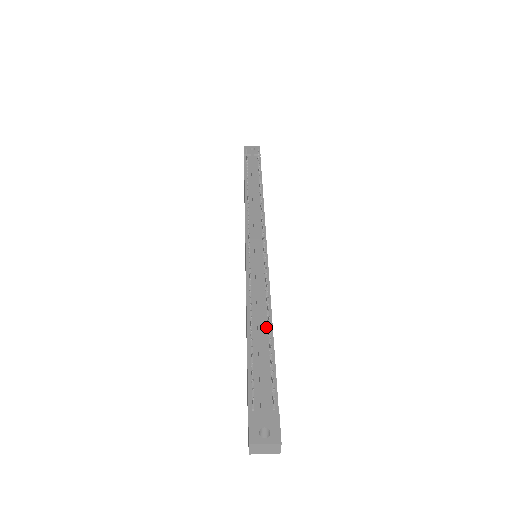
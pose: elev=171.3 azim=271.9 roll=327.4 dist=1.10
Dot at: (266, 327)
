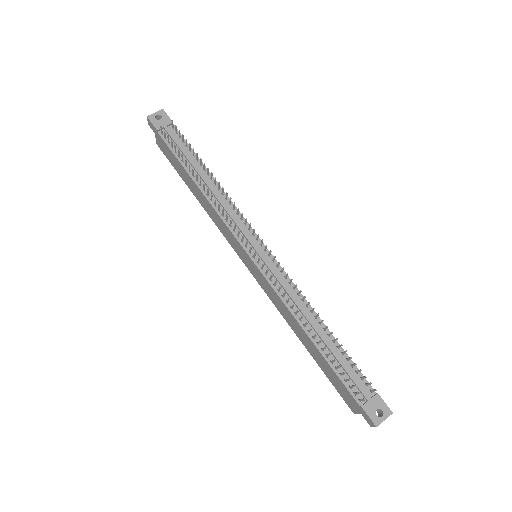
Dot at: (323, 330)
